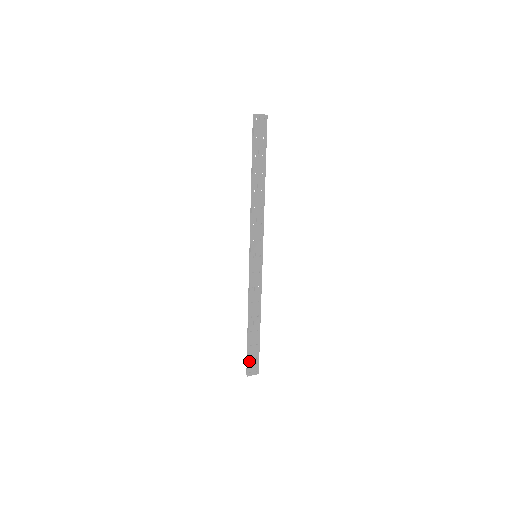
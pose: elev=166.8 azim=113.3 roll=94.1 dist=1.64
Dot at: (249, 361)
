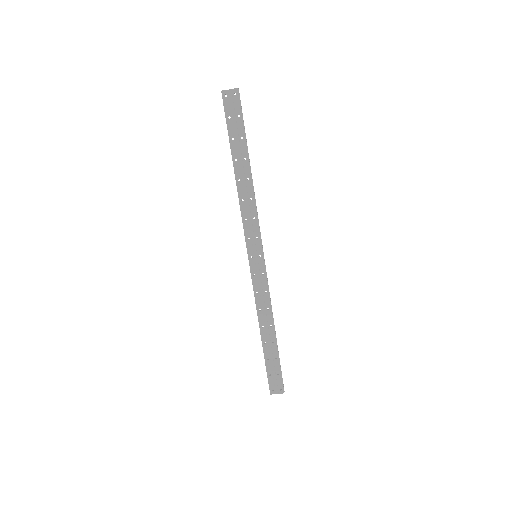
Dot at: (269, 377)
